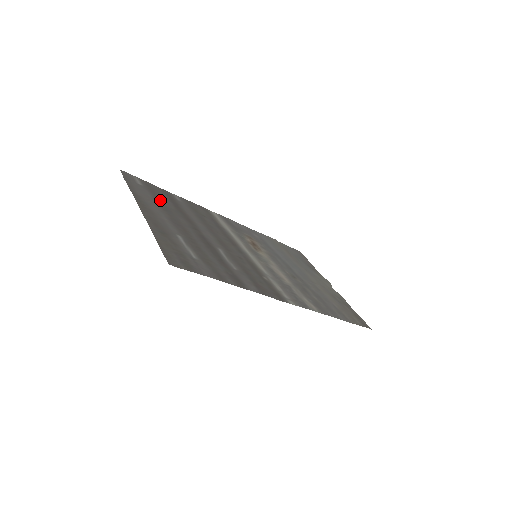
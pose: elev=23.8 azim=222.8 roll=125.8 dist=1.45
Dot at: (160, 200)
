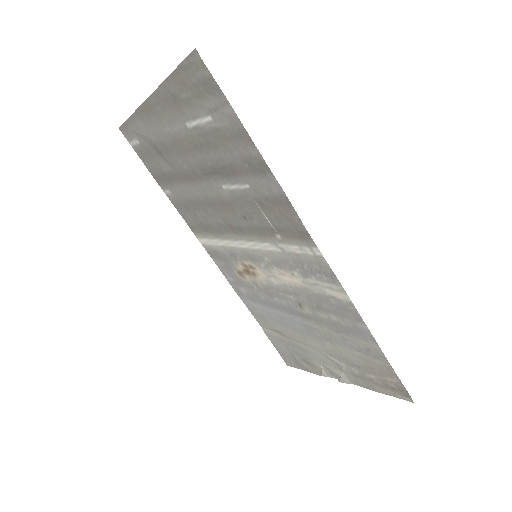
Dot at: (158, 152)
